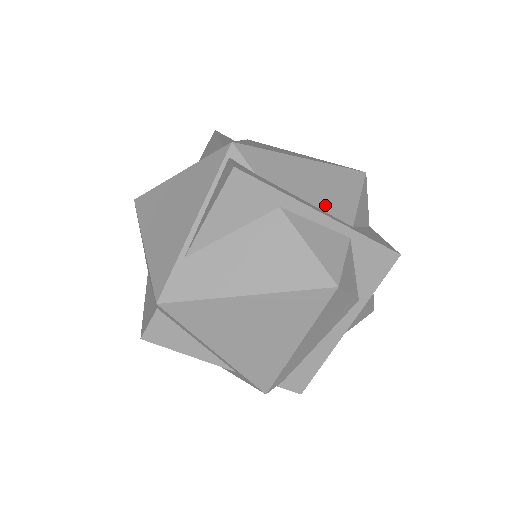
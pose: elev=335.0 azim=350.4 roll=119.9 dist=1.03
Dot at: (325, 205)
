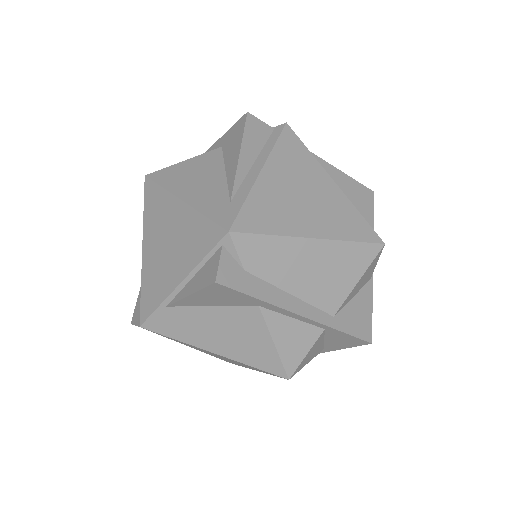
Dot at: (312, 296)
